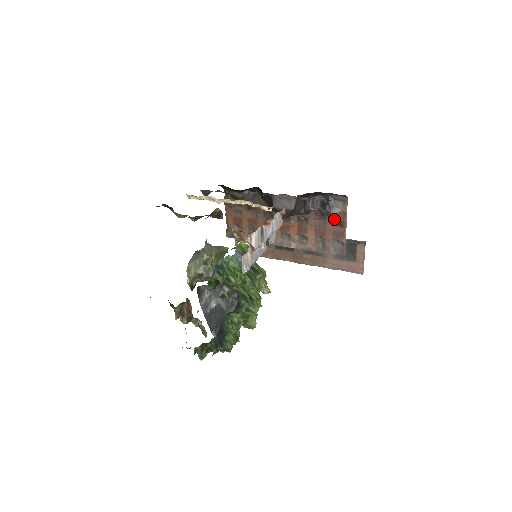
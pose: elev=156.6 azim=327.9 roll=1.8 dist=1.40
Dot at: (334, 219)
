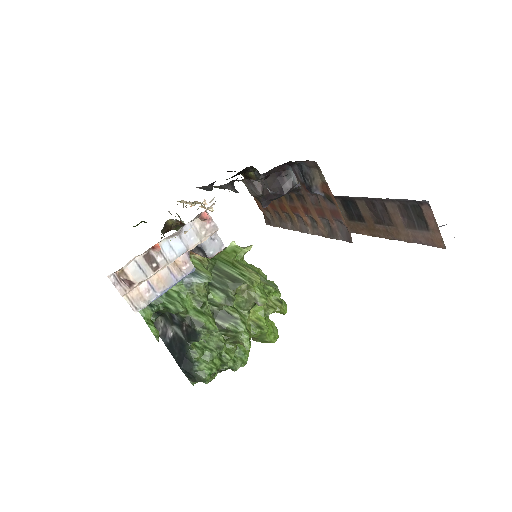
Dot at: (320, 194)
